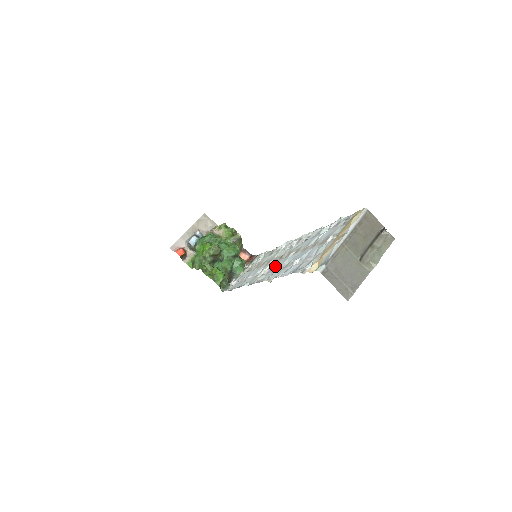
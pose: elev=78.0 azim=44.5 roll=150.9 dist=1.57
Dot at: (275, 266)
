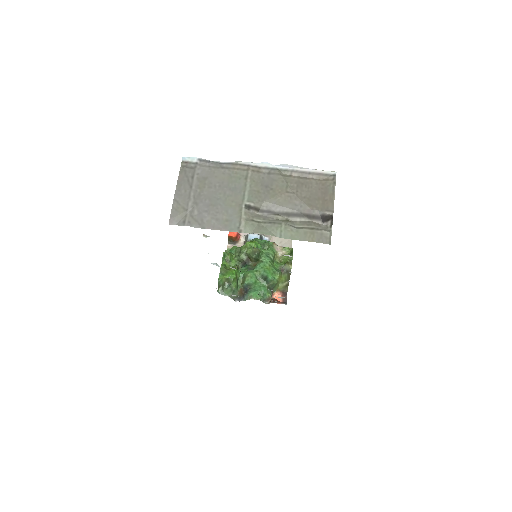
Dot at: occluded
